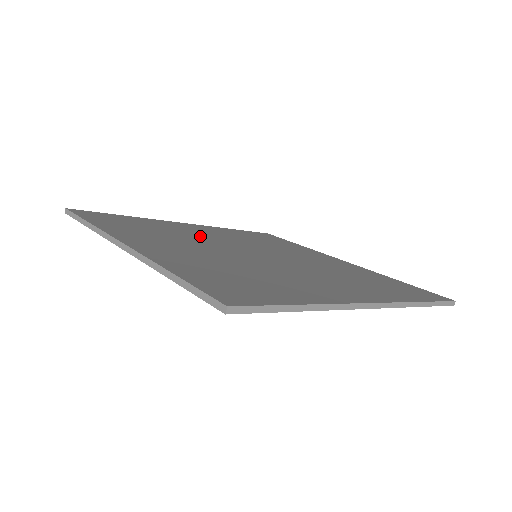
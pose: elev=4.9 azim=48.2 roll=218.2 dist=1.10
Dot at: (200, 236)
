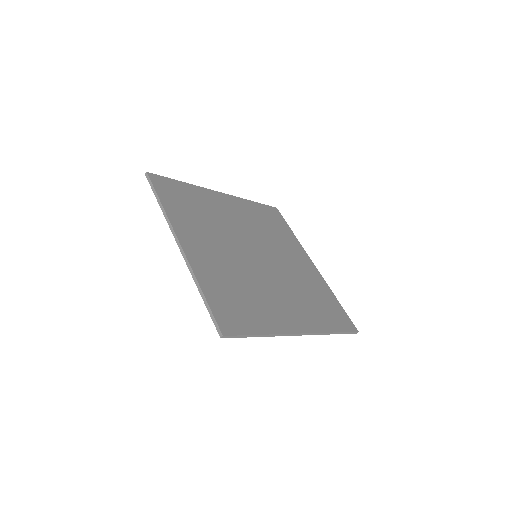
Dot at: (227, 223)
